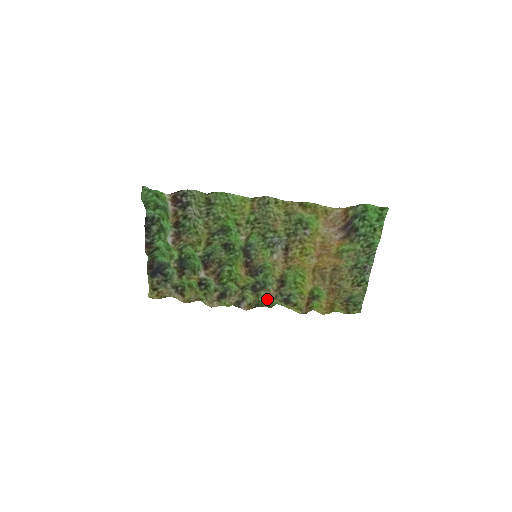
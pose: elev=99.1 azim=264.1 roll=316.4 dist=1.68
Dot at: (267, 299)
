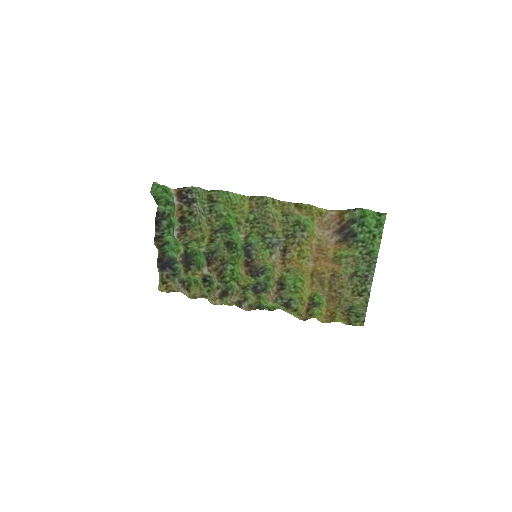
Dot at: (268, 302)
